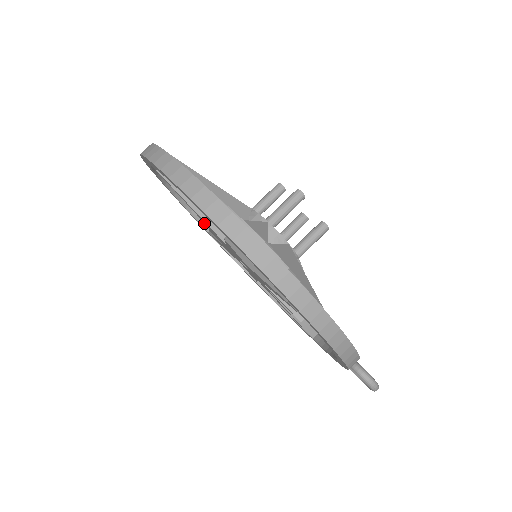
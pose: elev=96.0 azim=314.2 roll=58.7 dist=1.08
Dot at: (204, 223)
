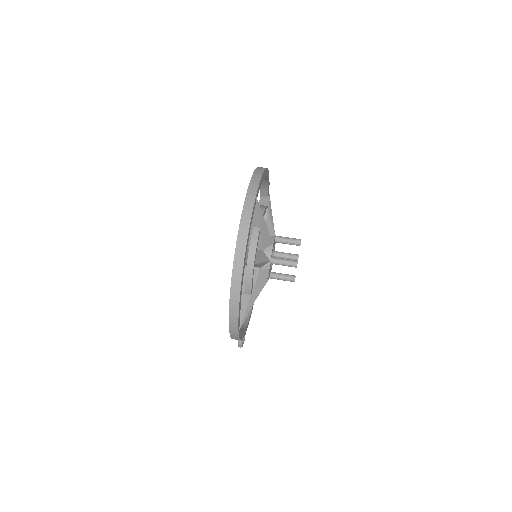
Dot at: occluded
